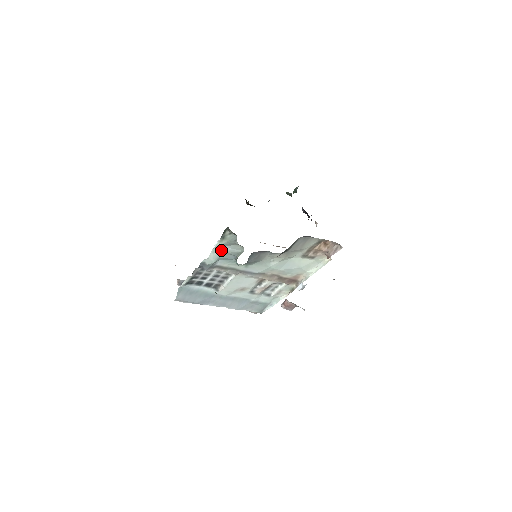
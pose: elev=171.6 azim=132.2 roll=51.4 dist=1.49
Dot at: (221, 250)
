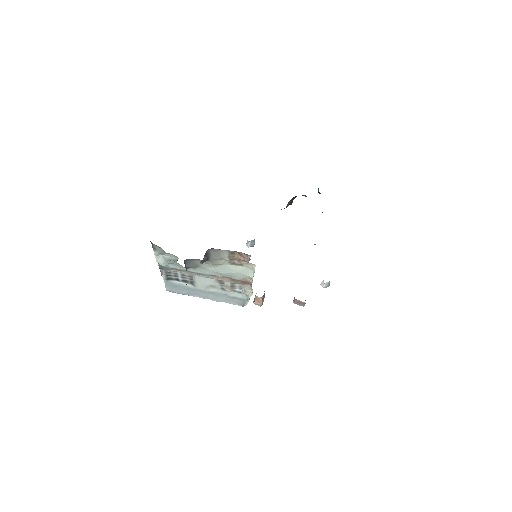
Dot at: (163, 257)
